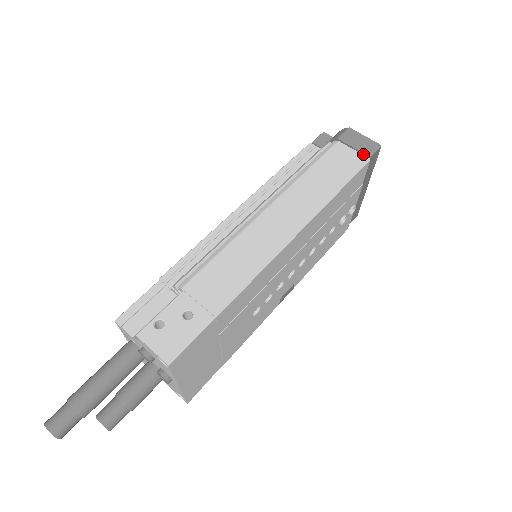
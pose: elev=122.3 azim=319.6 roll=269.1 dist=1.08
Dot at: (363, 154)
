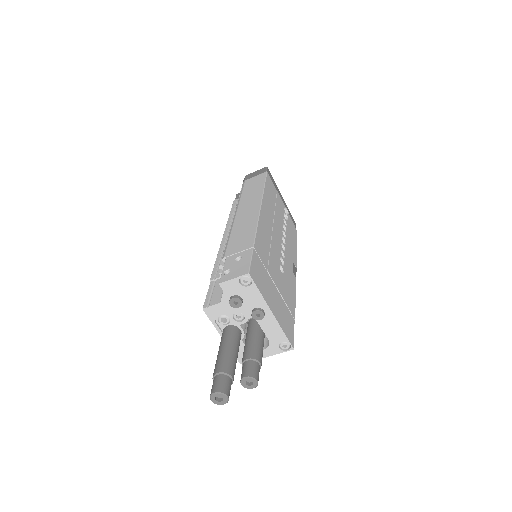
Dot at: occluded
